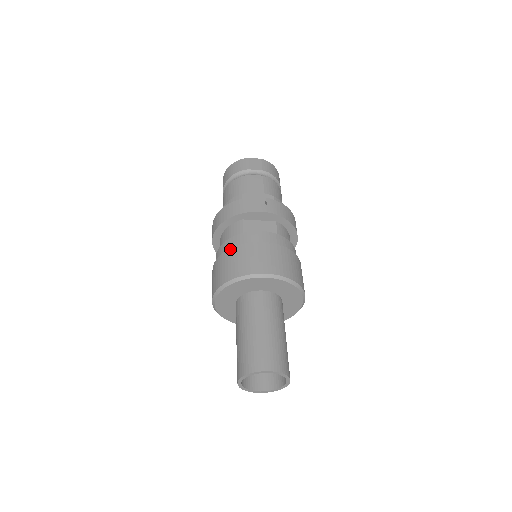
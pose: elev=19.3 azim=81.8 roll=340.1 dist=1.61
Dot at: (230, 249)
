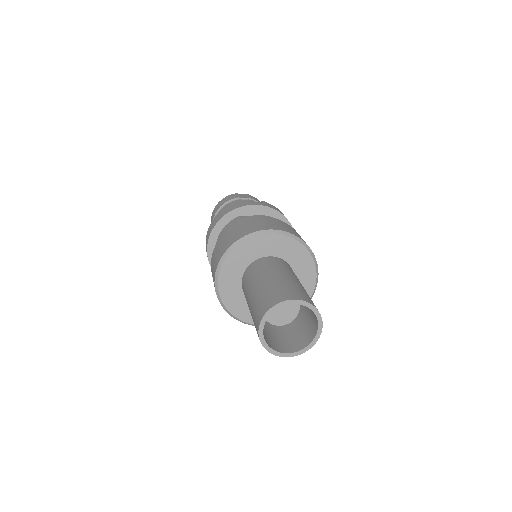
Dot at: (231, 227)
